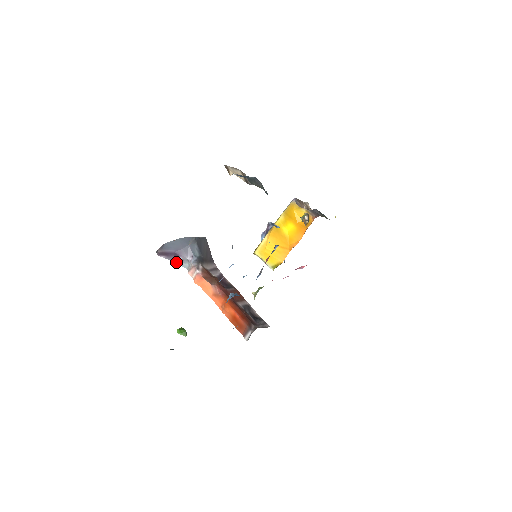
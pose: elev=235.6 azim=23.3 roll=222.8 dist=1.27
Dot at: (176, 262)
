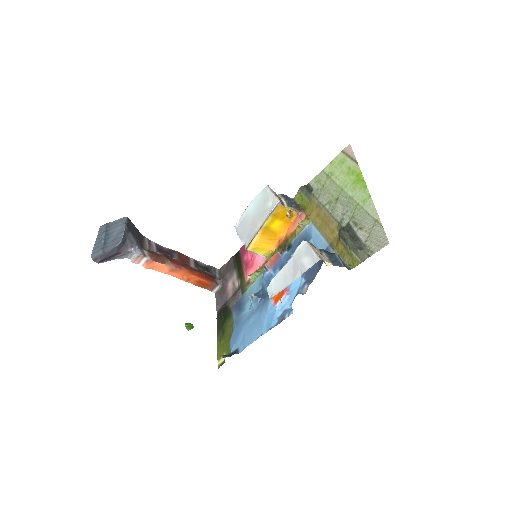
Dot at: occluded
